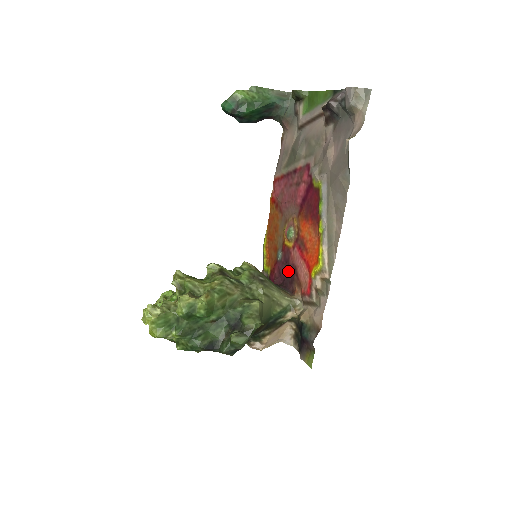
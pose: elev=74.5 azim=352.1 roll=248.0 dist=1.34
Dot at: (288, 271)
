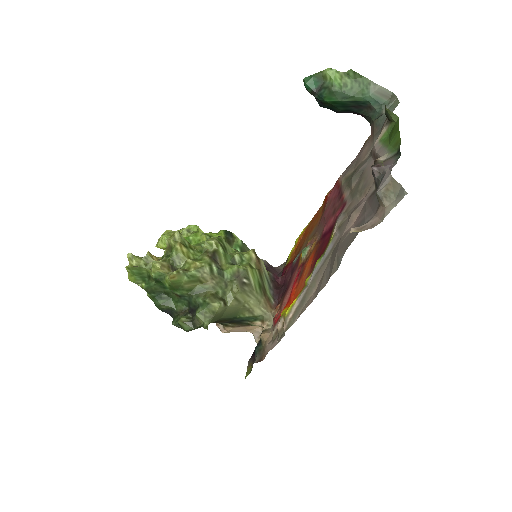
Dot at: (288, 282)
